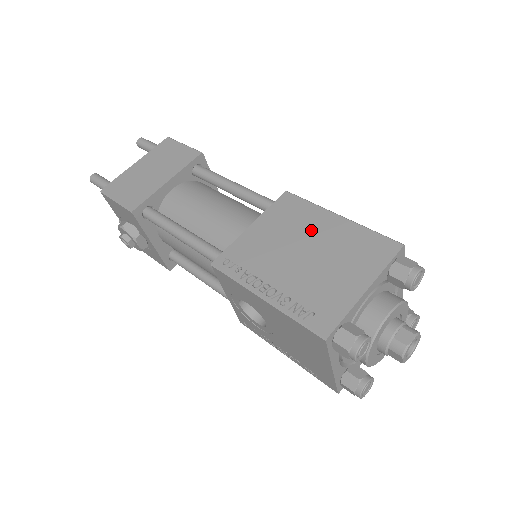
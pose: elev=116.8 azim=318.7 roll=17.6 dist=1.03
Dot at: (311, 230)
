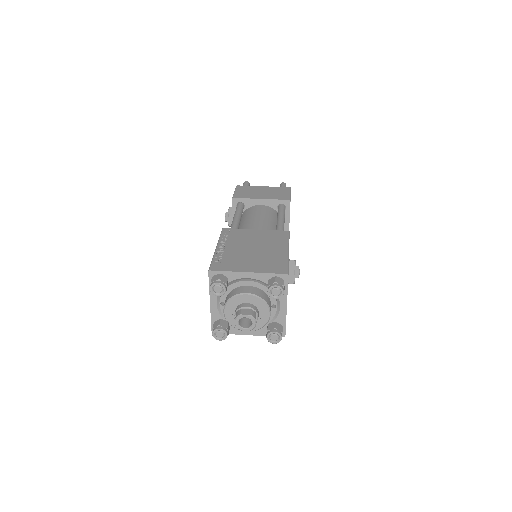
Dot at: (270, 246)
